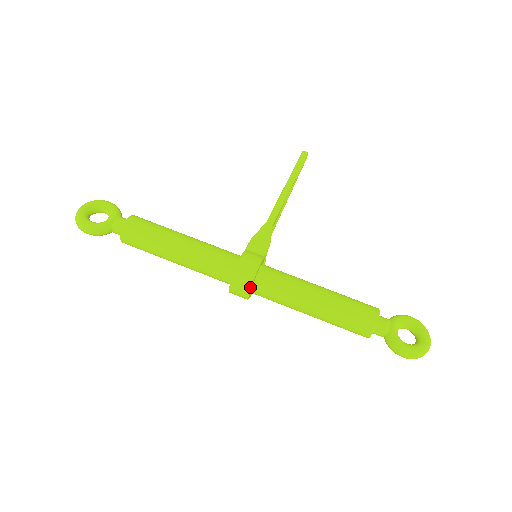
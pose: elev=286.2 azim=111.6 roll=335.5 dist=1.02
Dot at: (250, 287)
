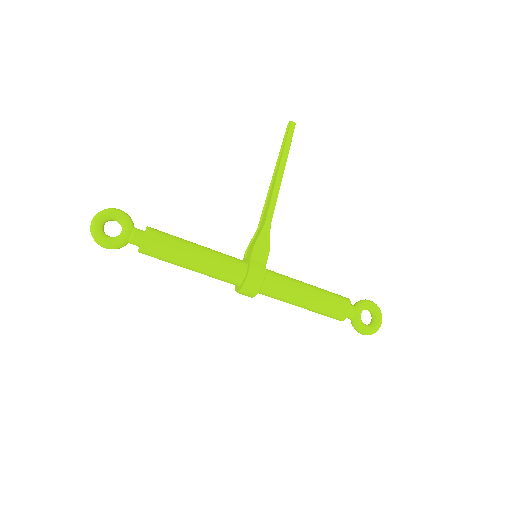
Dot at: (256, 294)
